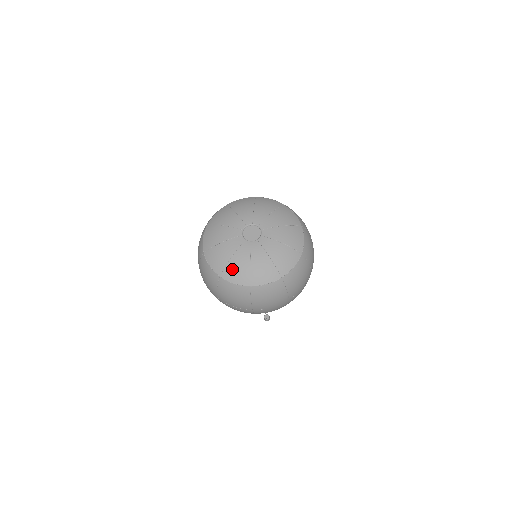
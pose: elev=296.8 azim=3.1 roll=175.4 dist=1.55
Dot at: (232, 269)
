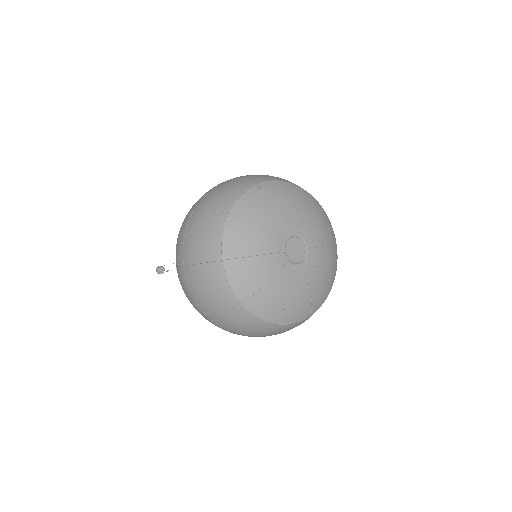
Dot at: (244, 269)
